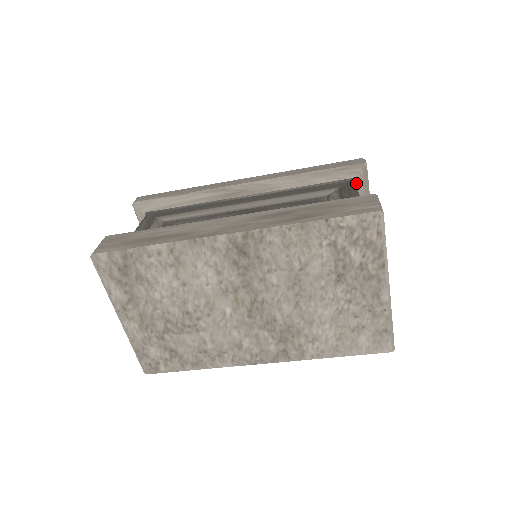
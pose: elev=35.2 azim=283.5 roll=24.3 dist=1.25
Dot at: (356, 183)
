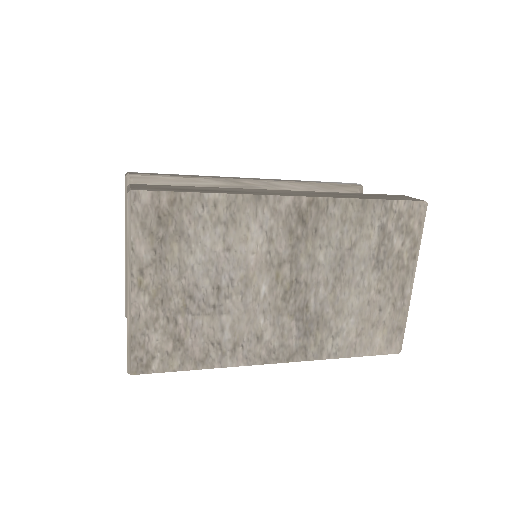
Dot at: occluded
